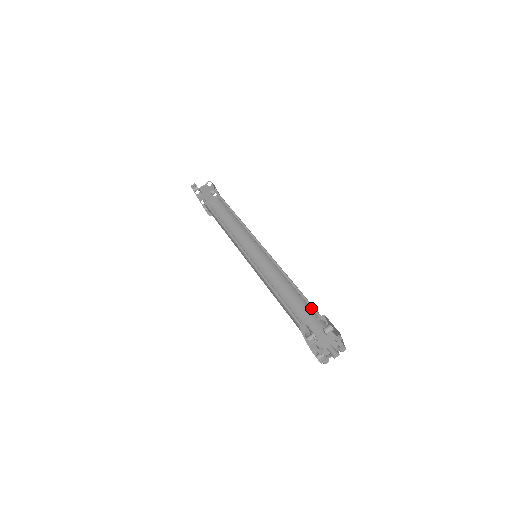
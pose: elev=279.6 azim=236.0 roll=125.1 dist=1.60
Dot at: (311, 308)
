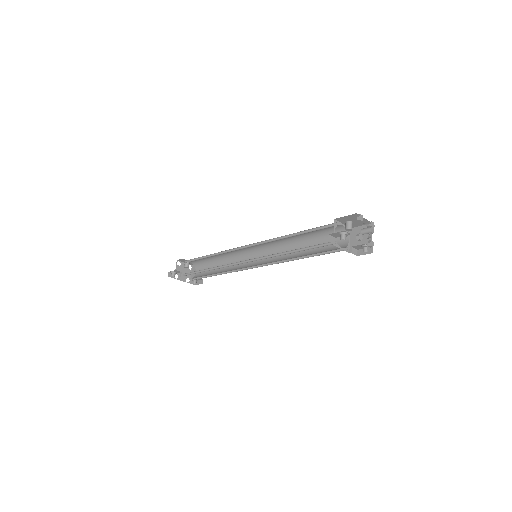
Dot at: occluded
